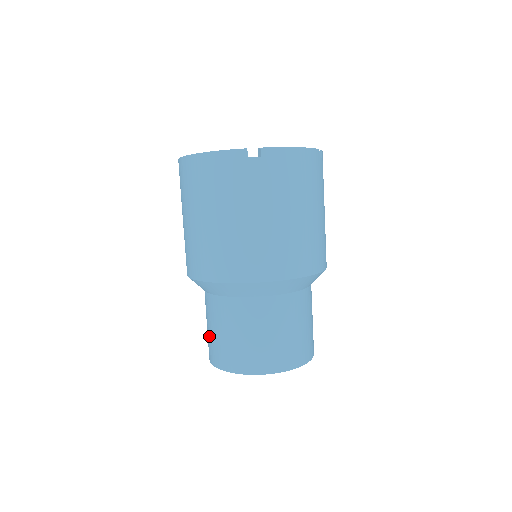
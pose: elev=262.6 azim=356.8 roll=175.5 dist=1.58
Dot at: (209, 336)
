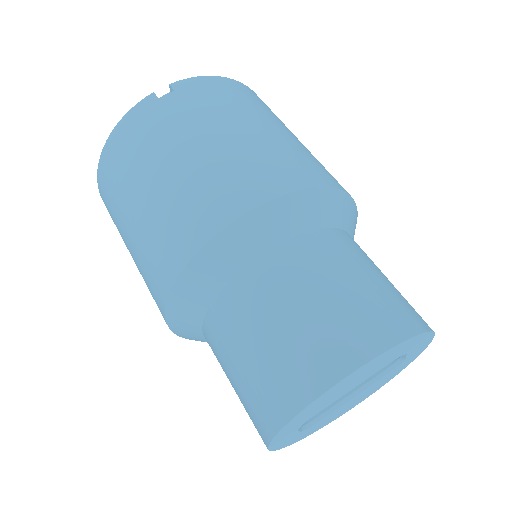
Dot at: (240, 393)
